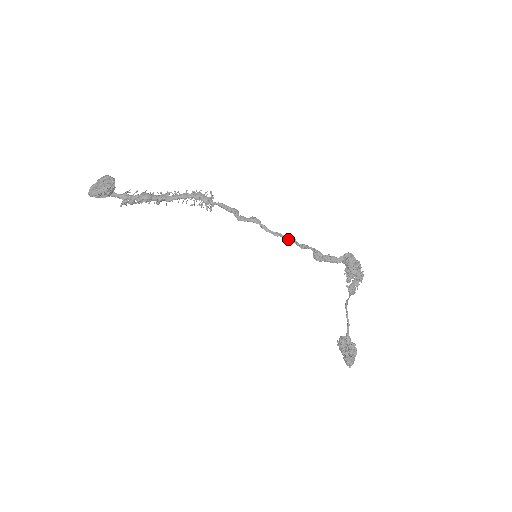
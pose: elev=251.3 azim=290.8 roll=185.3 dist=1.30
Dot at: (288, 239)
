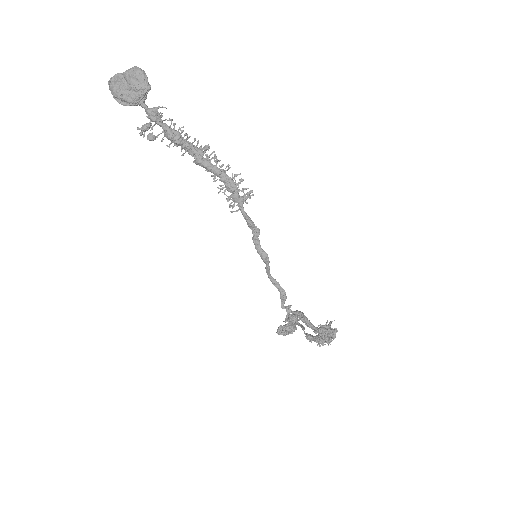
Dot at: (280, 294)
